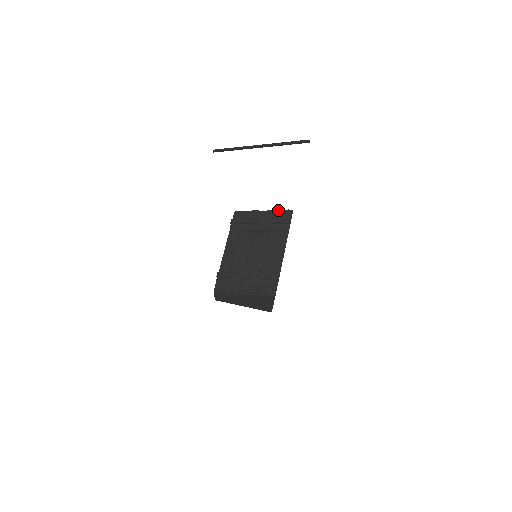
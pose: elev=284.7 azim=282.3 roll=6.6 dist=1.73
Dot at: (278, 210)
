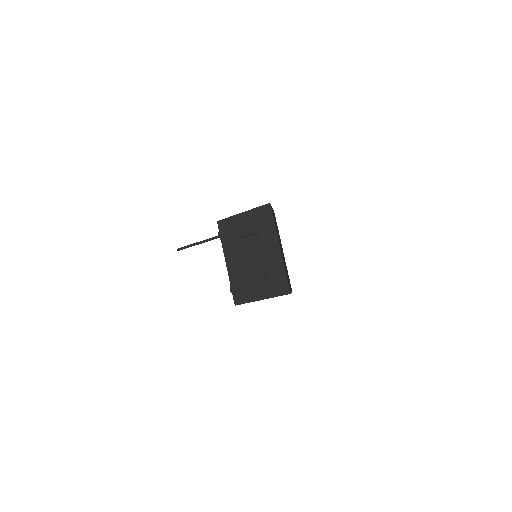
Dot at: (256, 208)
